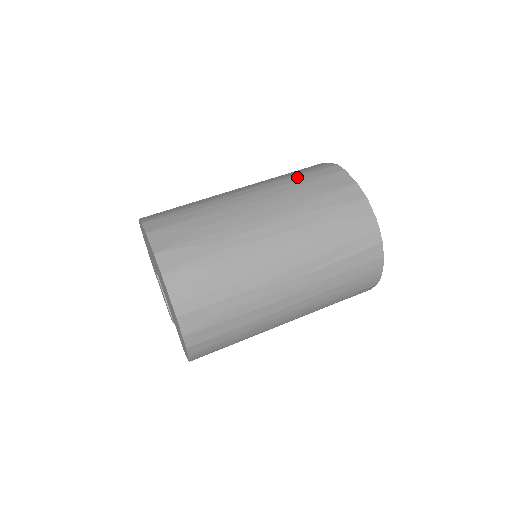
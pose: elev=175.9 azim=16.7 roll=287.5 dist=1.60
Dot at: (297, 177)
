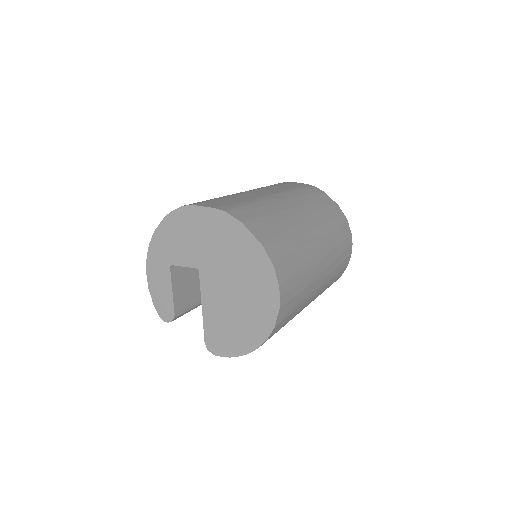
Dot at: (302, 191)
